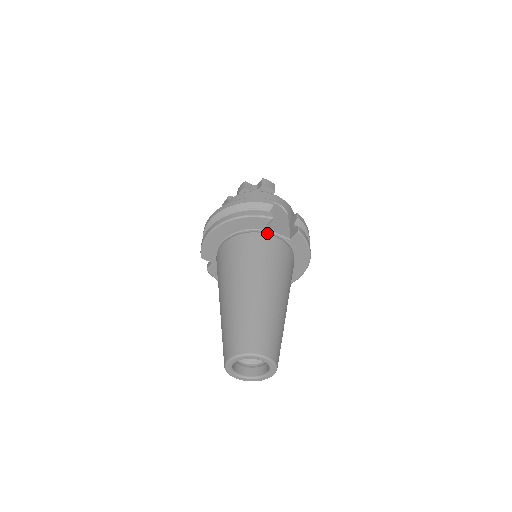
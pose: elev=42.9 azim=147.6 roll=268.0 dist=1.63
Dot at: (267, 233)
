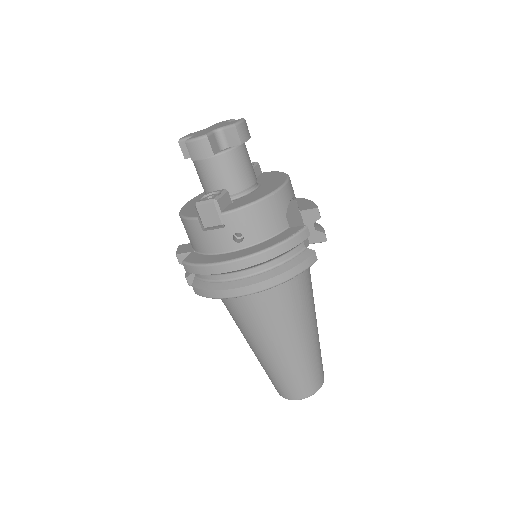
Dot at: occluded
